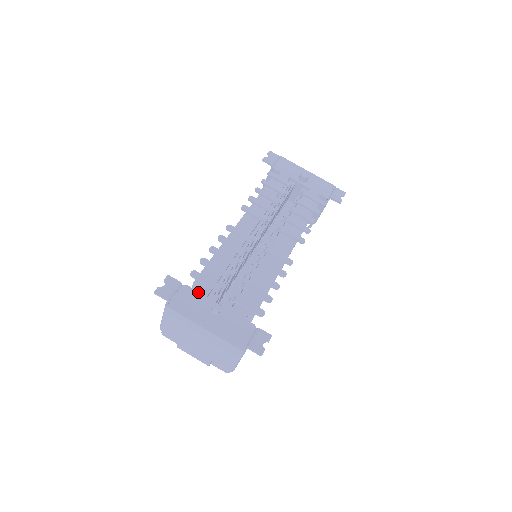
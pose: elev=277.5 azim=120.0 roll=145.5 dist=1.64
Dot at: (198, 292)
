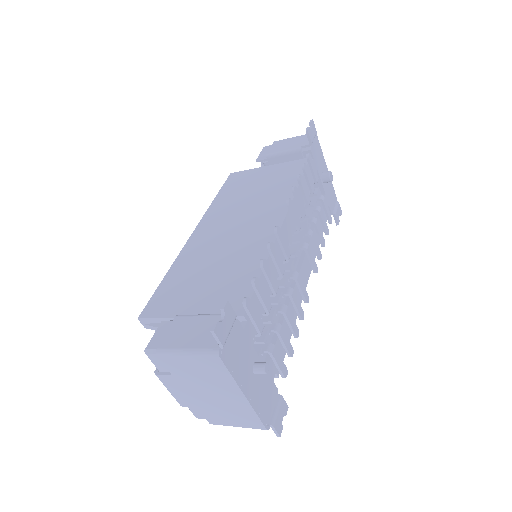
Dot at: (246, 334)
